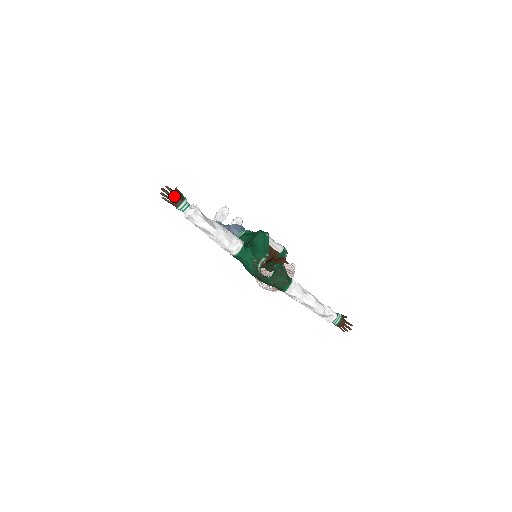
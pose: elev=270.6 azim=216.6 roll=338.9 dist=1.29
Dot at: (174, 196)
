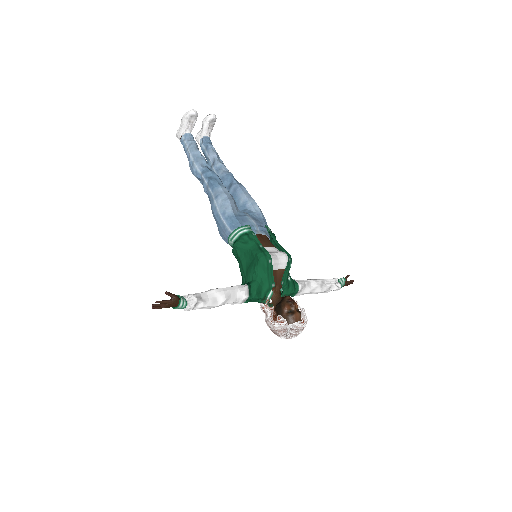
Dot at: (168, 304)
